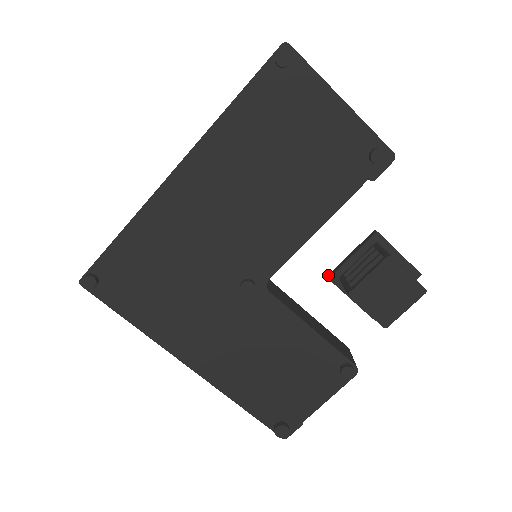
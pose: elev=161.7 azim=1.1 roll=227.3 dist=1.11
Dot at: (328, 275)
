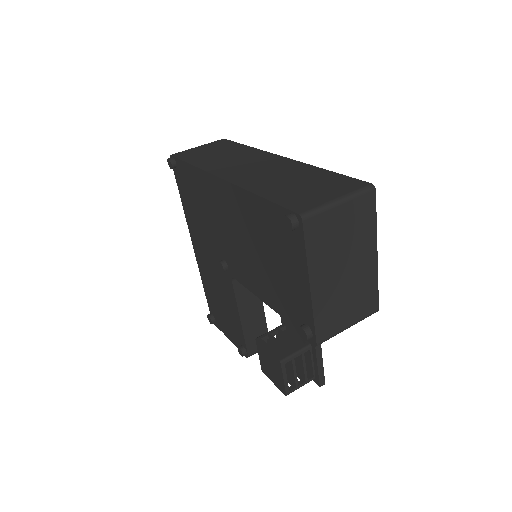
Dot at: occluded
